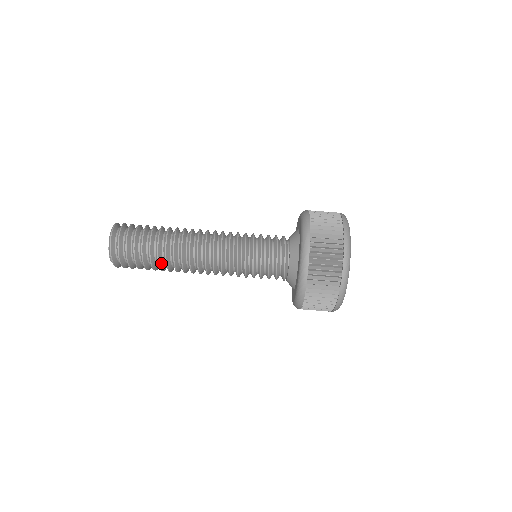
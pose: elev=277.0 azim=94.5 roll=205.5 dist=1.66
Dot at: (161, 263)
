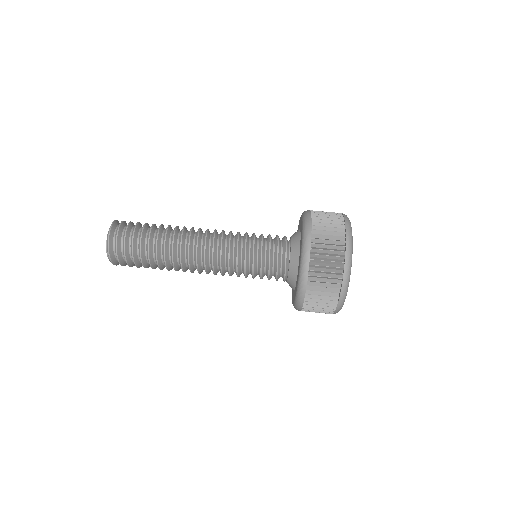
Dot at: (159, 255)
